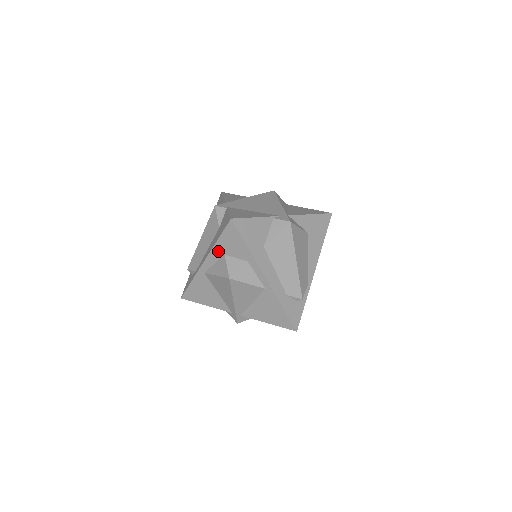
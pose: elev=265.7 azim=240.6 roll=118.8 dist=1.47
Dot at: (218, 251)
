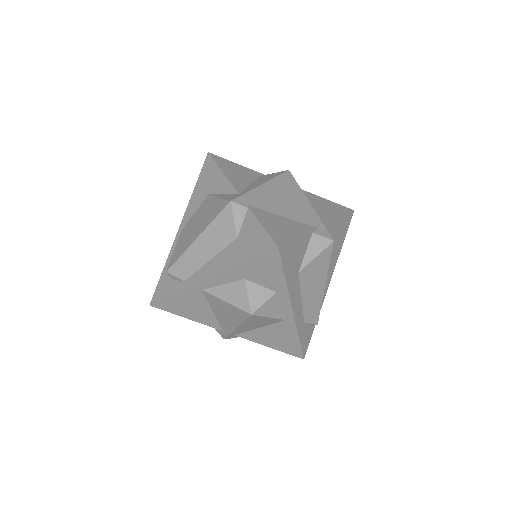
Dot at: (236, 274)
